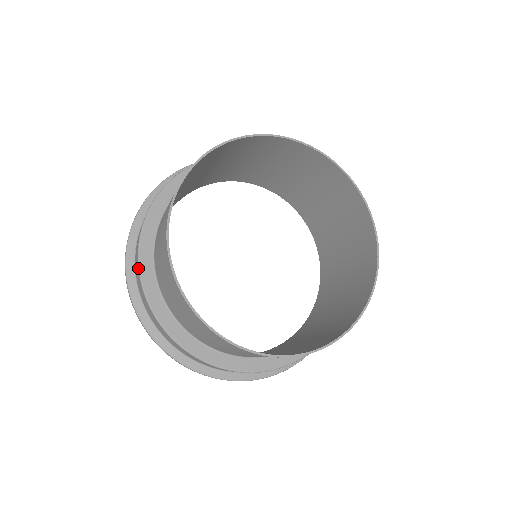
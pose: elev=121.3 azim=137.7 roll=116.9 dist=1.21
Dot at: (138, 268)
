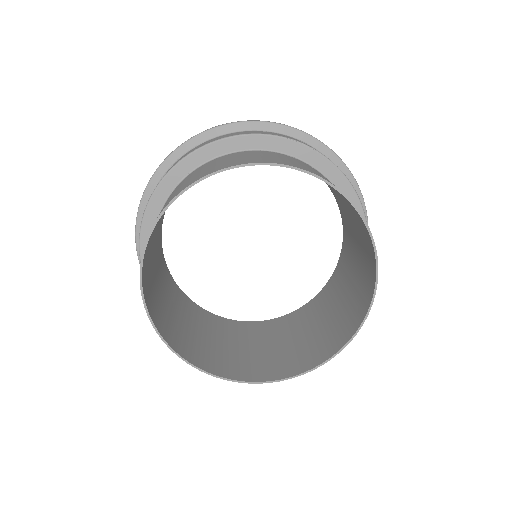
Dot at: occluded
